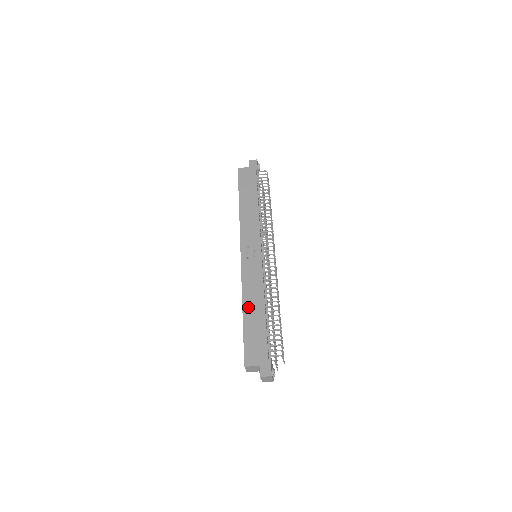
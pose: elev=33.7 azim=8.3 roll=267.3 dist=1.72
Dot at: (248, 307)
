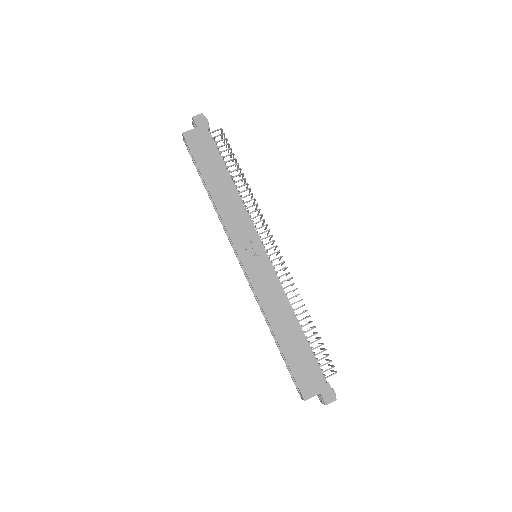
Dot at: (279, 330)
